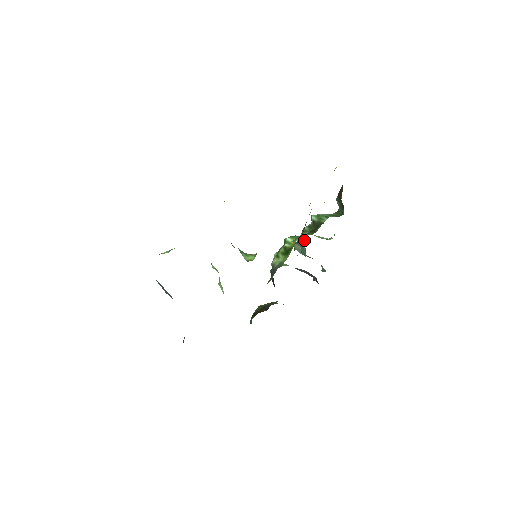
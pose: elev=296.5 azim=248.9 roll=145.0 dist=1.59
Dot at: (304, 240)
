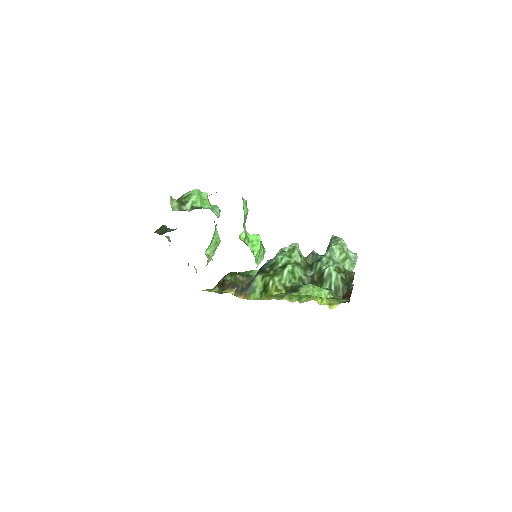
Dot at: occluded
